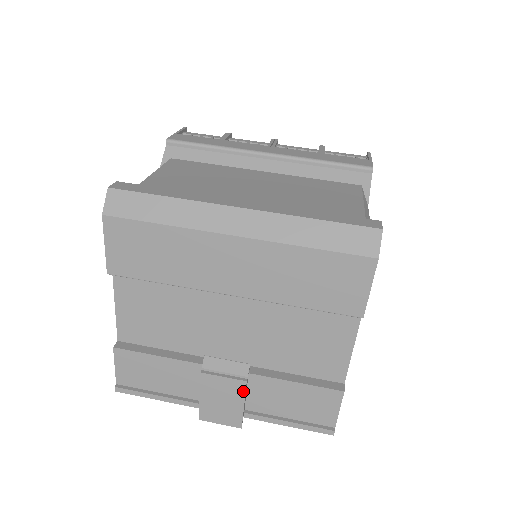
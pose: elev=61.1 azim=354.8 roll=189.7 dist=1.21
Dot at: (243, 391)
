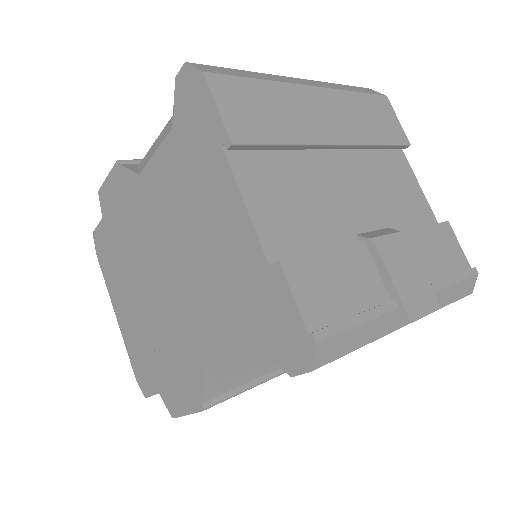
Dot at: (411, 248)
